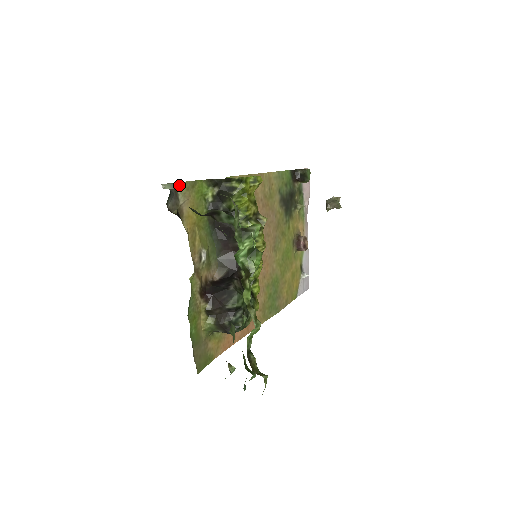
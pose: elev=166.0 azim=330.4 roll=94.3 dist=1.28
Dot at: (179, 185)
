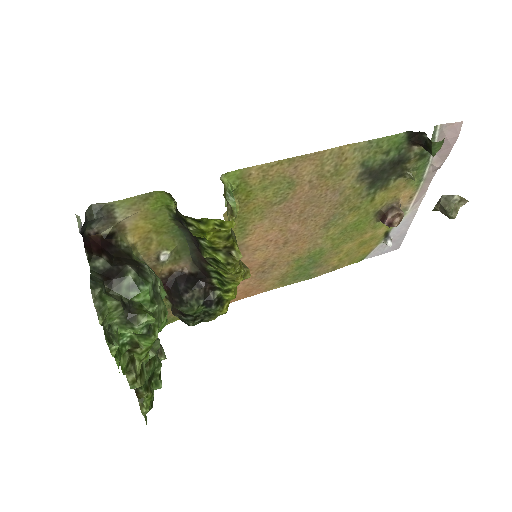
Dot at: (117, 203)
